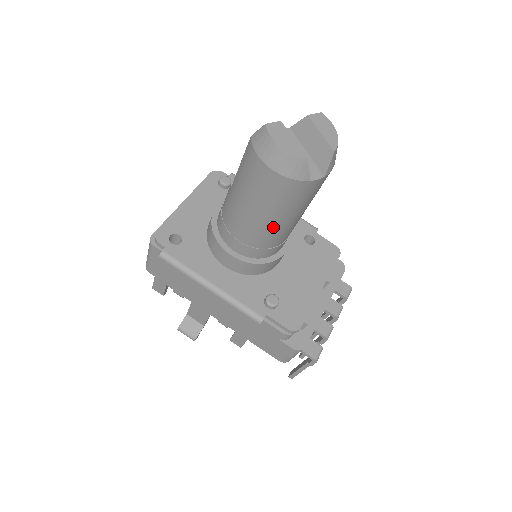
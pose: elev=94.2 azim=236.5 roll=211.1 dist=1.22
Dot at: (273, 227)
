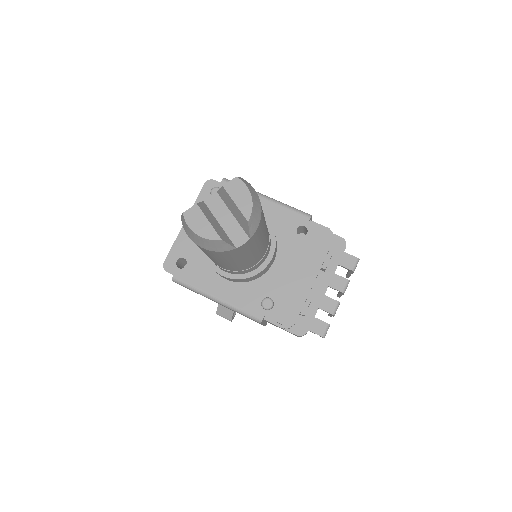
Dot at: (237, 264)
